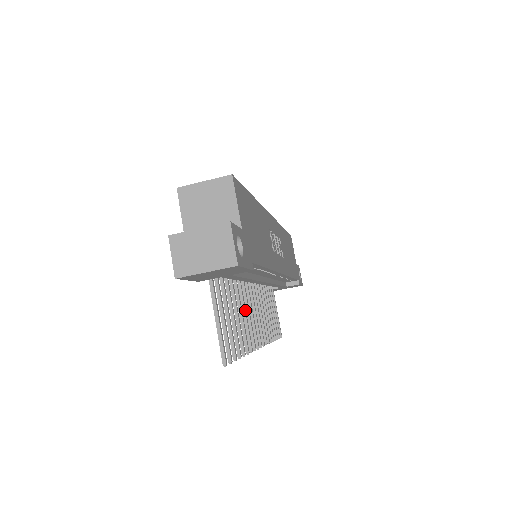
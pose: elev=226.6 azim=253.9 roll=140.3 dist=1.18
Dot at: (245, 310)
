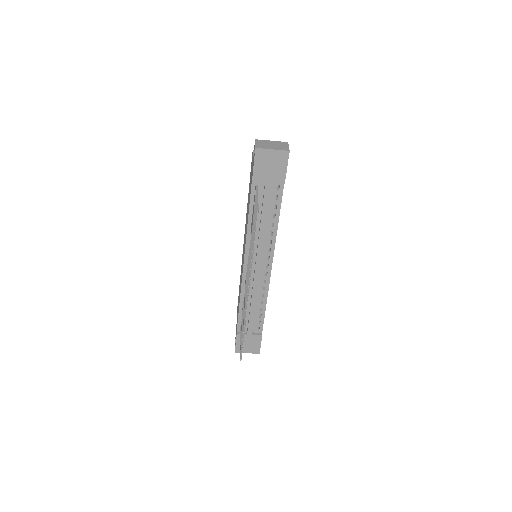
Dot at: occluded
